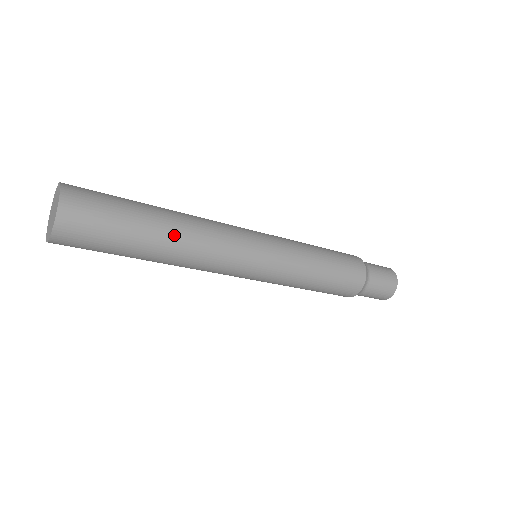
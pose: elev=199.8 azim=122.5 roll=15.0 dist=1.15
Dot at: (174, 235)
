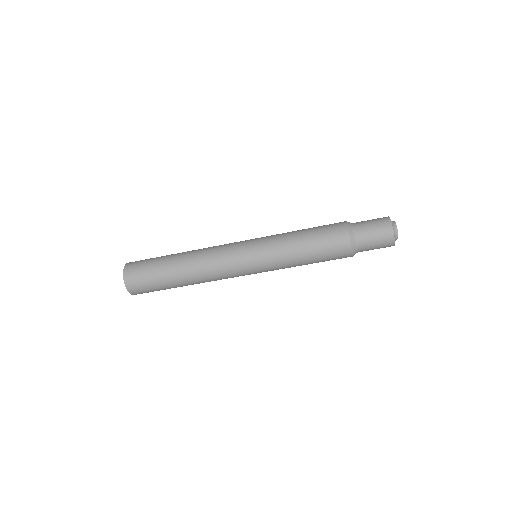
Dot at: occluded
